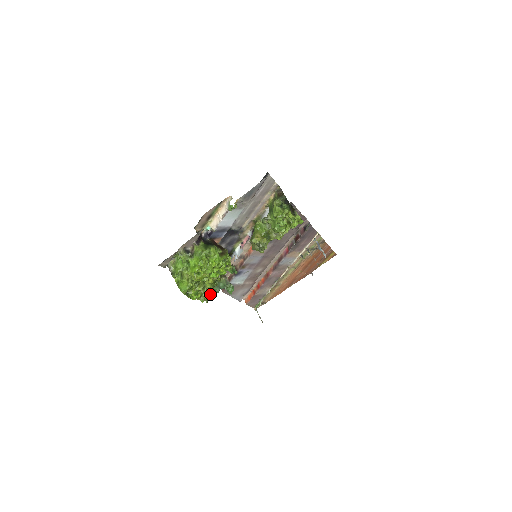
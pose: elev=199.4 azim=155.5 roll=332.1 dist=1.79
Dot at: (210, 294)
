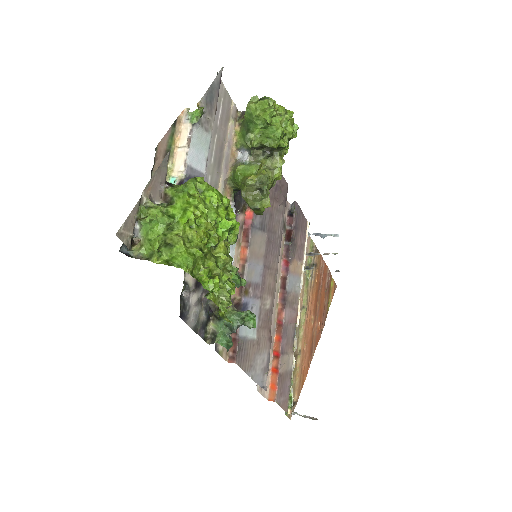
Dot at: (231, 286)
